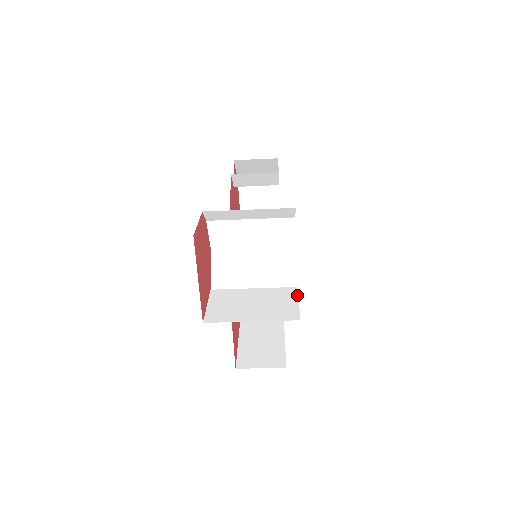
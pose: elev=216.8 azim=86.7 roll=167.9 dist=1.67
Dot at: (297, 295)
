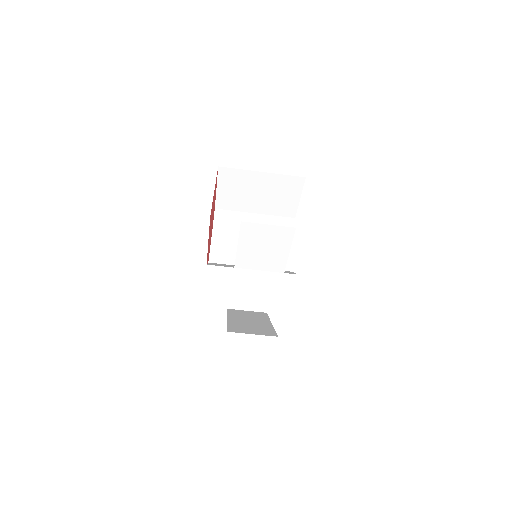
Dot at: occluded
